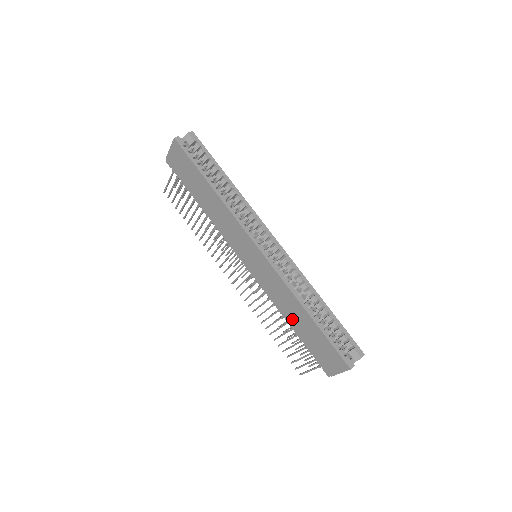
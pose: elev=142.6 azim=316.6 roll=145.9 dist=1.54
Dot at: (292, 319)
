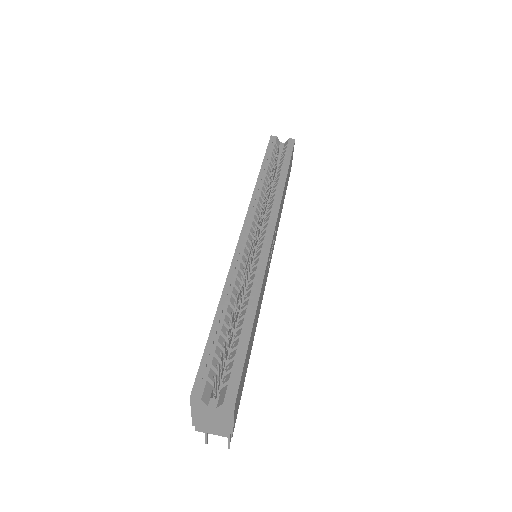
Dot at: occluded
